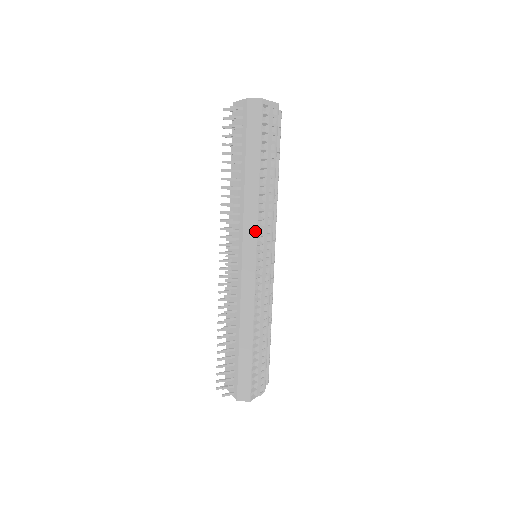
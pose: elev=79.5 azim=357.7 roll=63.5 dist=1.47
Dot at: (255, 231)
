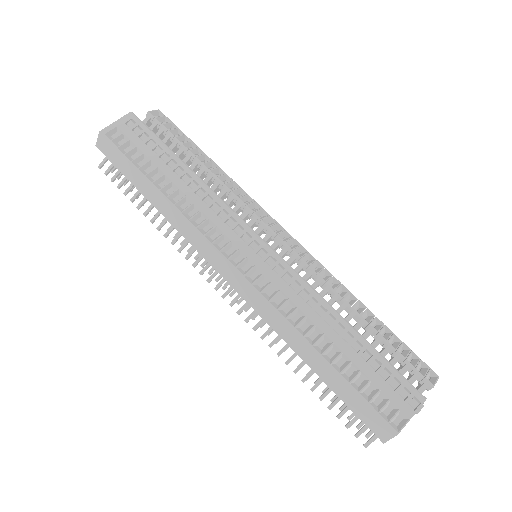
Dot at: (204, 241)
